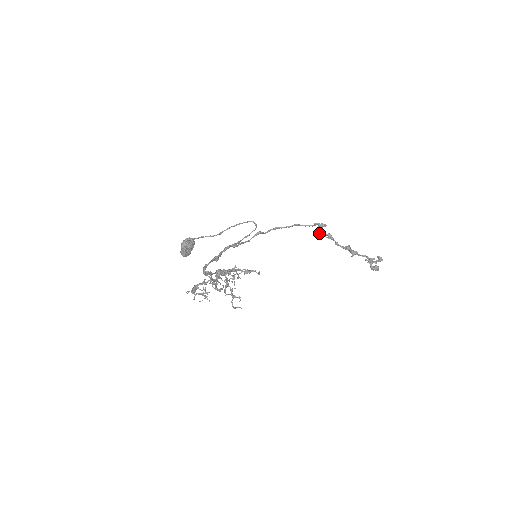
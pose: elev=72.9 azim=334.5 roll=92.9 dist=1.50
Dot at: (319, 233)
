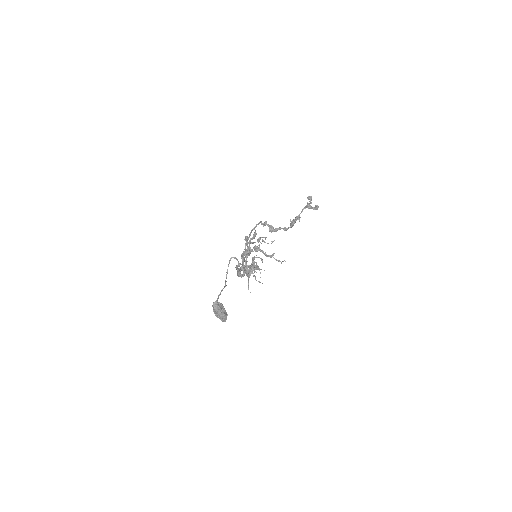
Dot at: (269, 231)
